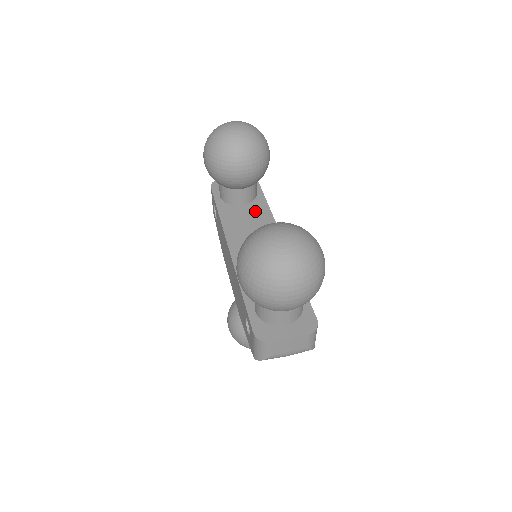
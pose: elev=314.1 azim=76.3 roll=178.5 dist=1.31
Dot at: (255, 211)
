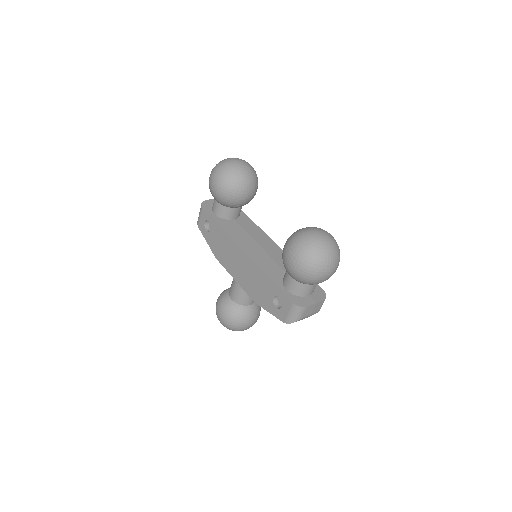
Dot at: (245, 224)
